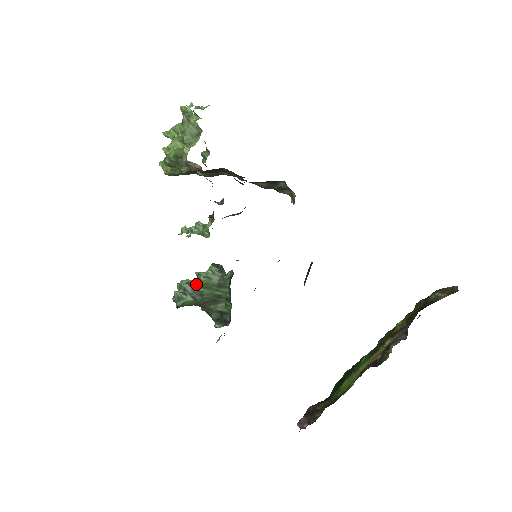
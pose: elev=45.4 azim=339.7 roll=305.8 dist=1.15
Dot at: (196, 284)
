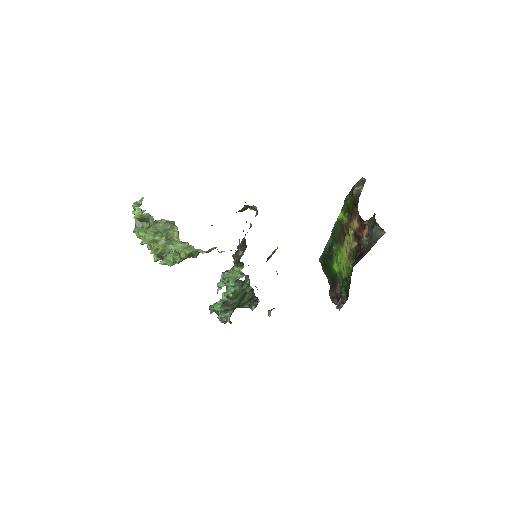
Dot at: (226, 301)
